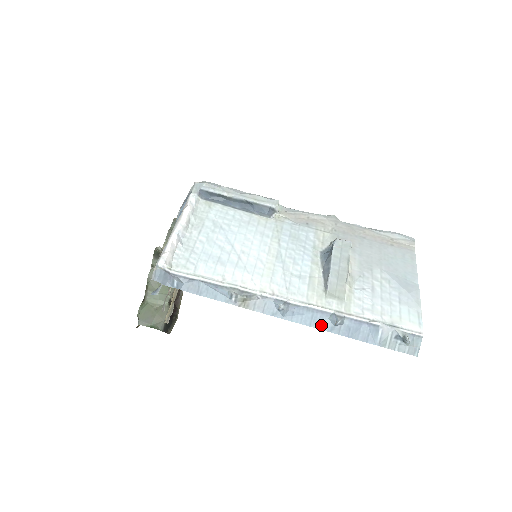
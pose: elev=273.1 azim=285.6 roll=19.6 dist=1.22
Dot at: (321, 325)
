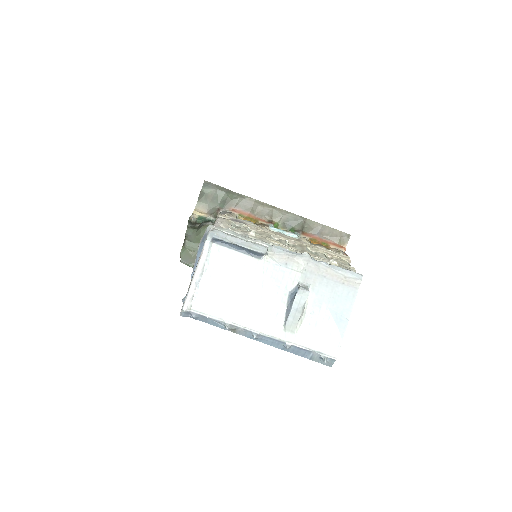
Dot at: (277, 346)
